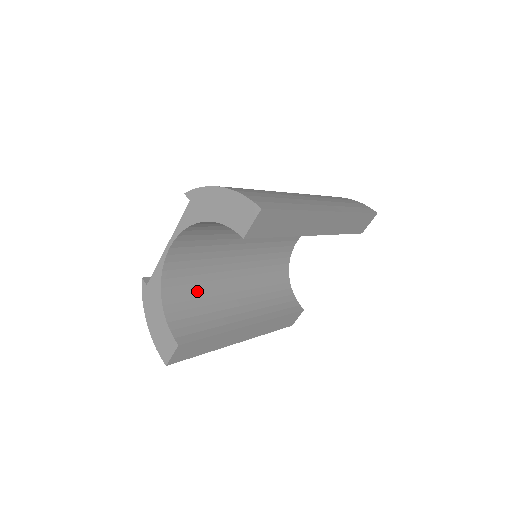
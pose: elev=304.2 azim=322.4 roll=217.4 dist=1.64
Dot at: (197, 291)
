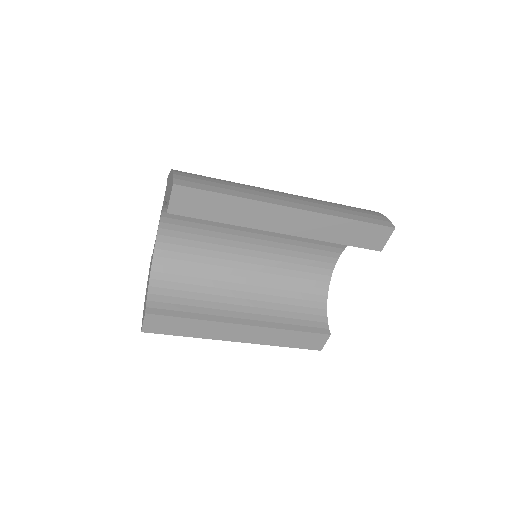
Dot at: (193, 277)
